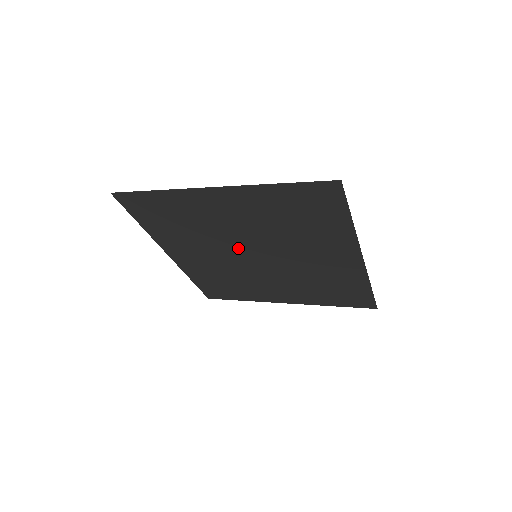
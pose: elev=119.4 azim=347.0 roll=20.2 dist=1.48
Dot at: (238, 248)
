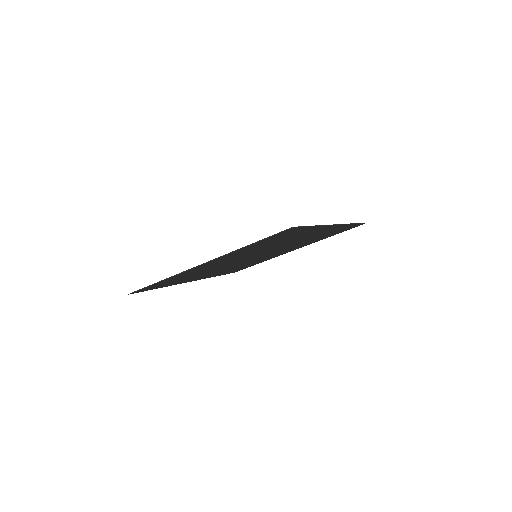
Dot at: occluded
